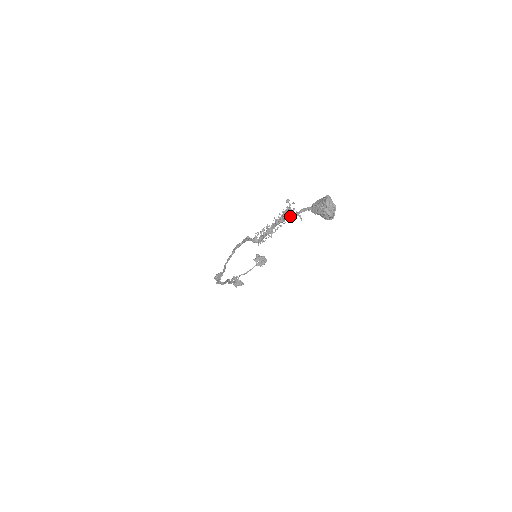
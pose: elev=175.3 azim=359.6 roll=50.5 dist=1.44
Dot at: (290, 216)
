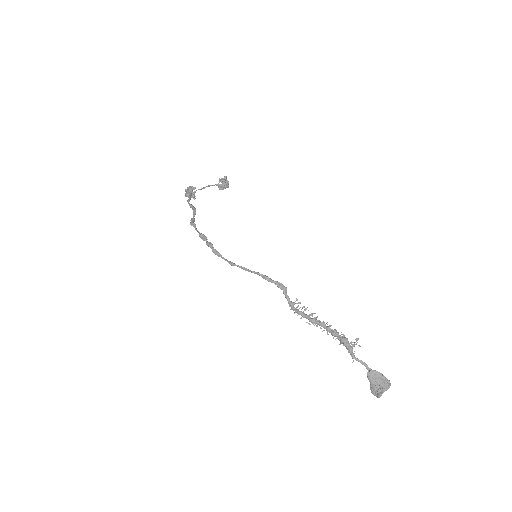
Dot at: (347, 348)
